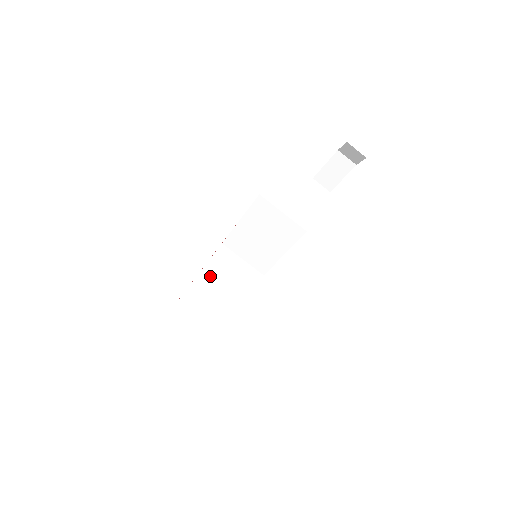
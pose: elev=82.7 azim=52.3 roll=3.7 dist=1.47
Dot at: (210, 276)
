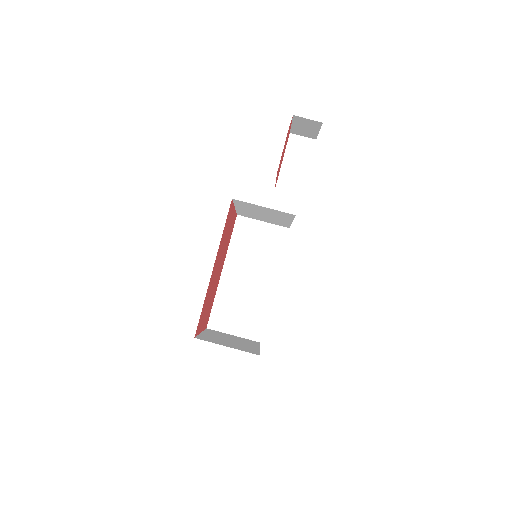
Dot at: (236, 259)
